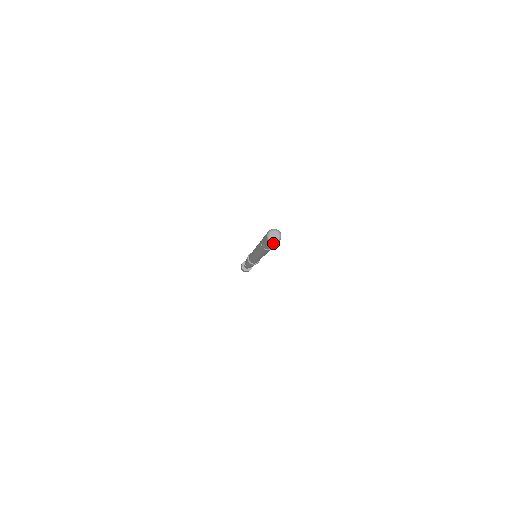
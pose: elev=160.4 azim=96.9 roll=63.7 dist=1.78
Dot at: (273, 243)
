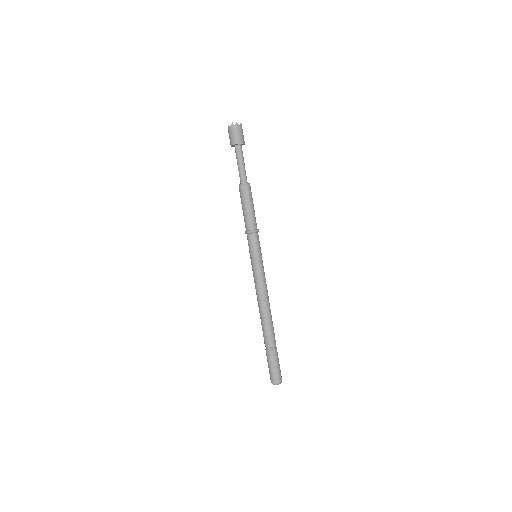
Dot at: occluded
